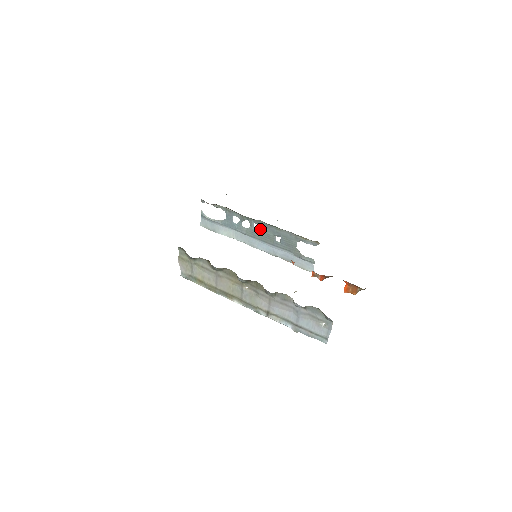
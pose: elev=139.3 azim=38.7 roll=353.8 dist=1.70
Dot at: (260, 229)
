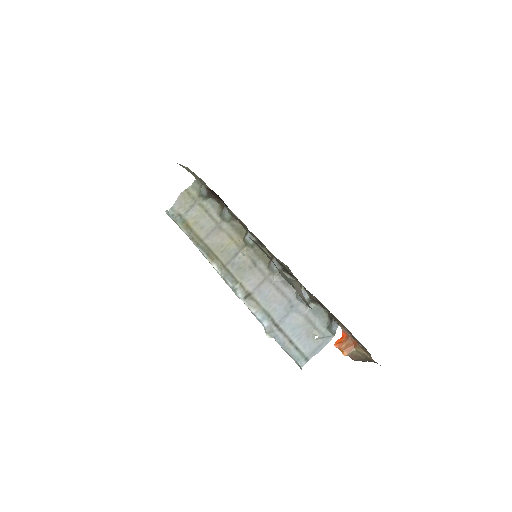
Dot at: occluded
